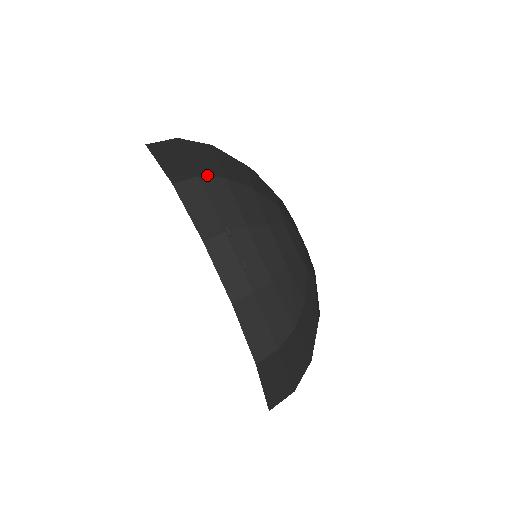
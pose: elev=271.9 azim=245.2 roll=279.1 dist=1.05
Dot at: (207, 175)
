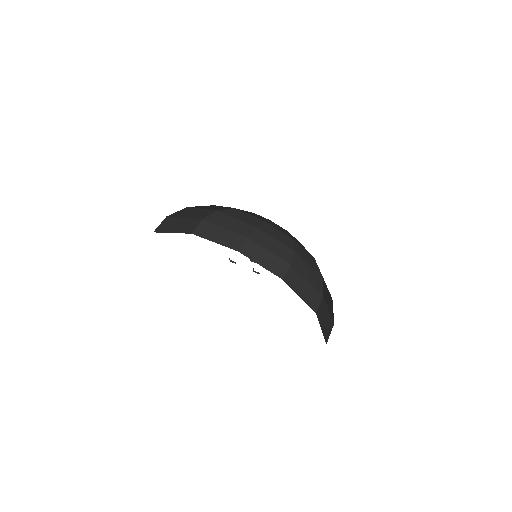
Dot at: occluded
